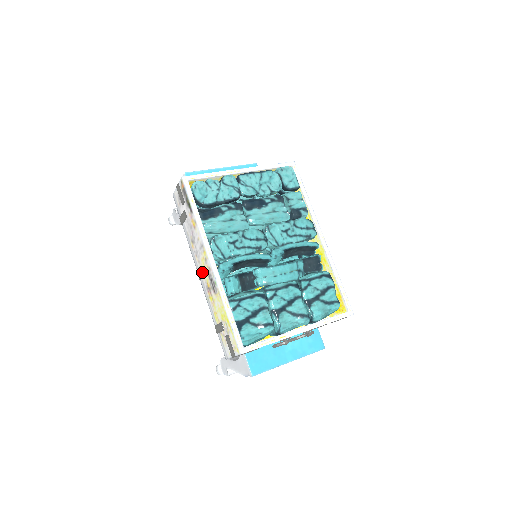
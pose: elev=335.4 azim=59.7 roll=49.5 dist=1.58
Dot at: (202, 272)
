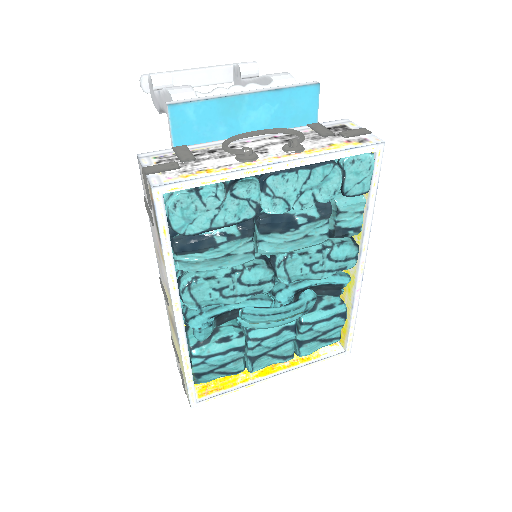
Dot at: (165, 296)
